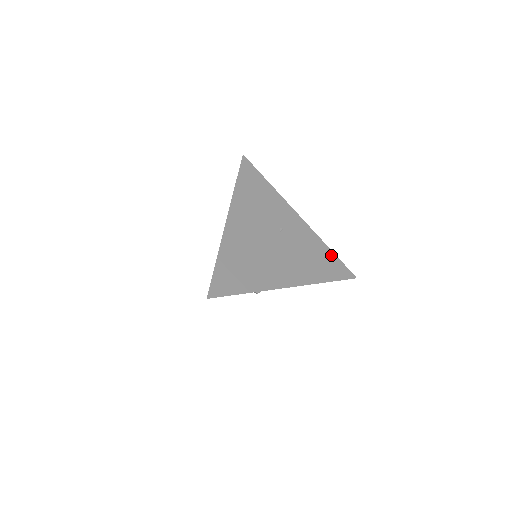
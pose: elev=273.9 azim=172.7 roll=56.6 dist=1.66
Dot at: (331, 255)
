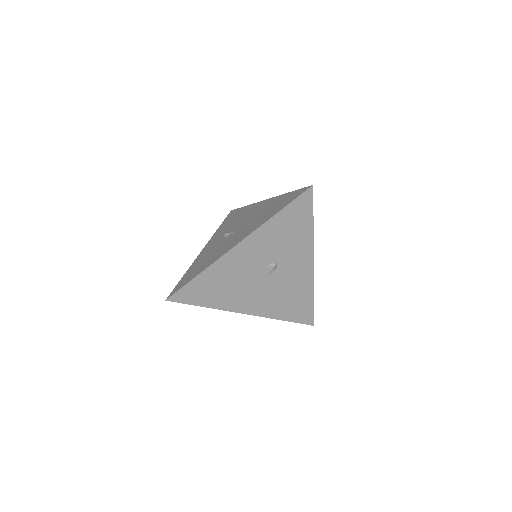
Dot at: occluded
